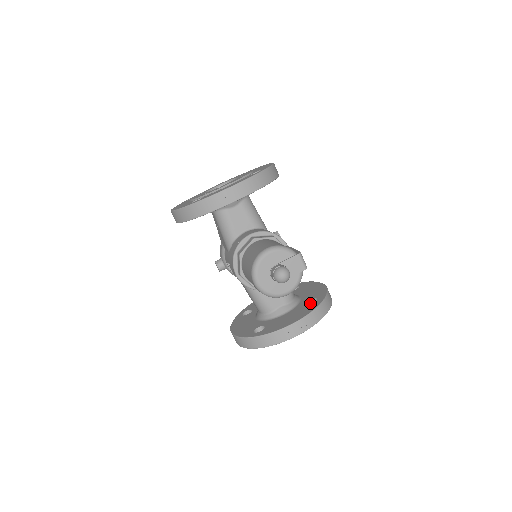
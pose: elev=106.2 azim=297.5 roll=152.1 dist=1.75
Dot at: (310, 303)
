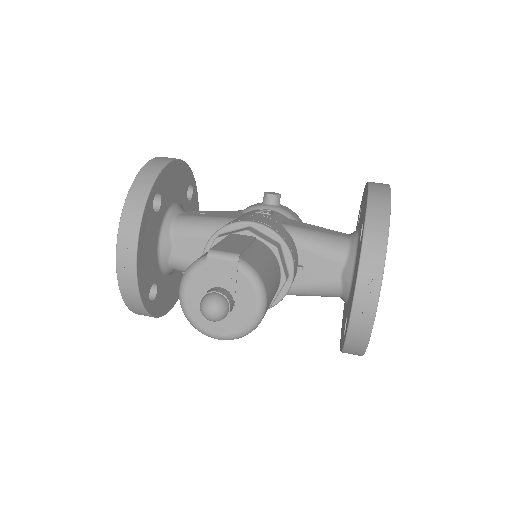
Dot at: occluded
